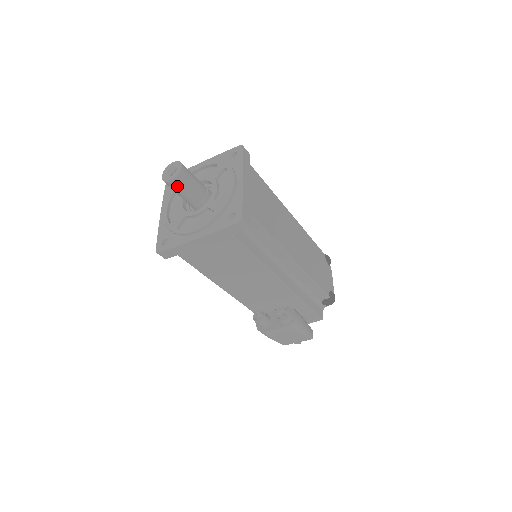
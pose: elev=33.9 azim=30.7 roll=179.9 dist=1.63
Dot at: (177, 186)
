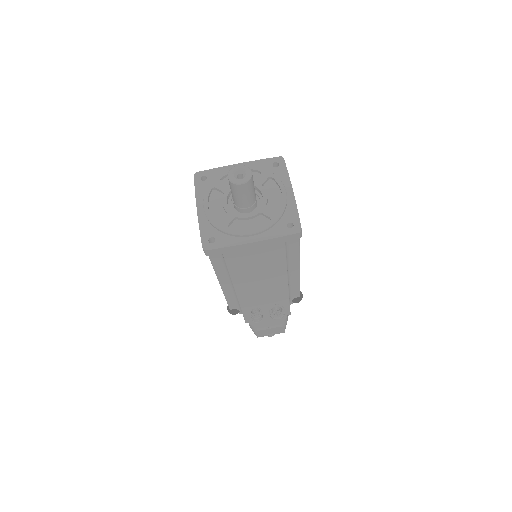
Dot at: (243, 190)
